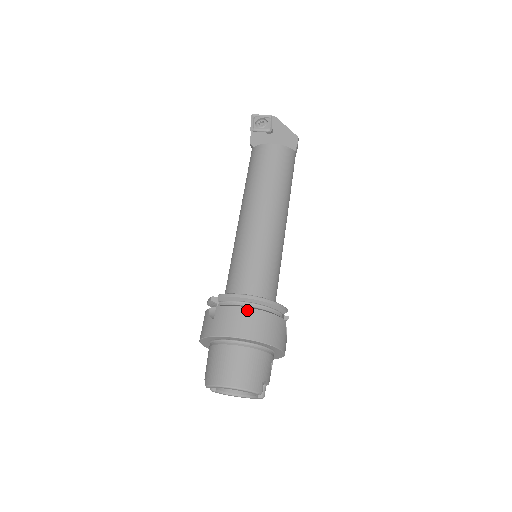
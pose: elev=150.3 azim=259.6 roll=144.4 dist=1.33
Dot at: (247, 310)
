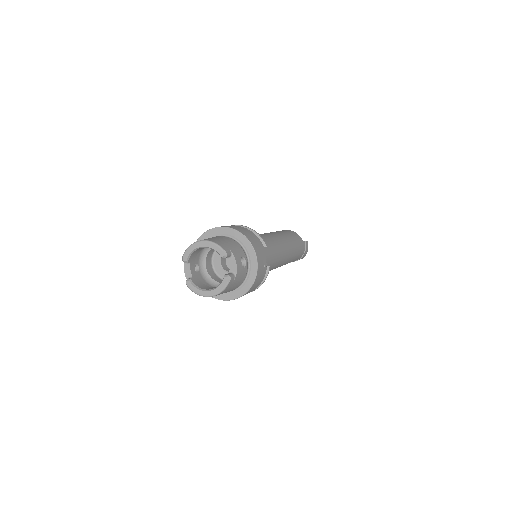
Dot at: (232, 225)
